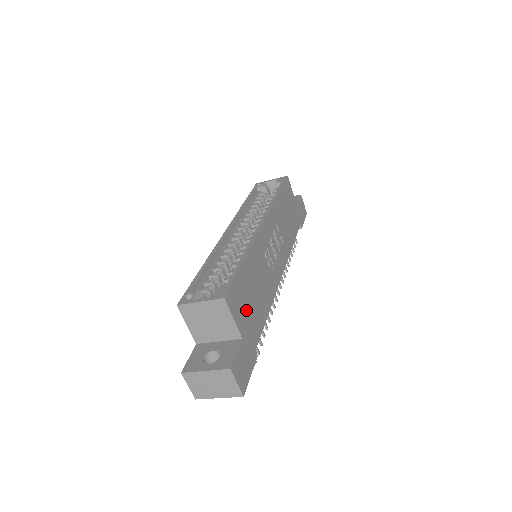
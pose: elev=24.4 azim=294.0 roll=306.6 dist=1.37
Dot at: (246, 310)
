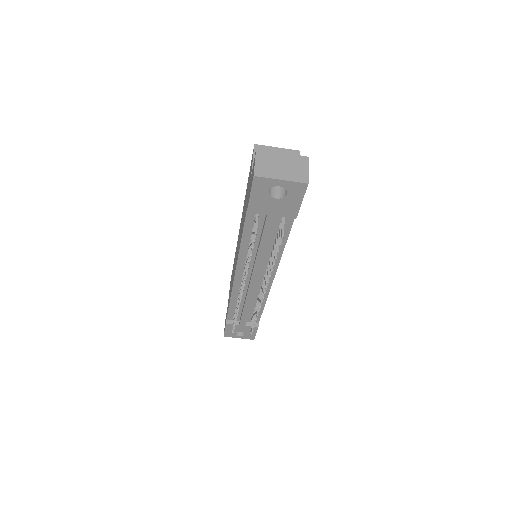
Dot at: occluded
